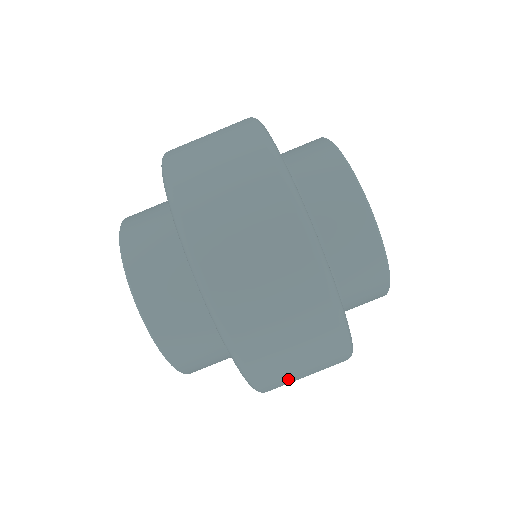
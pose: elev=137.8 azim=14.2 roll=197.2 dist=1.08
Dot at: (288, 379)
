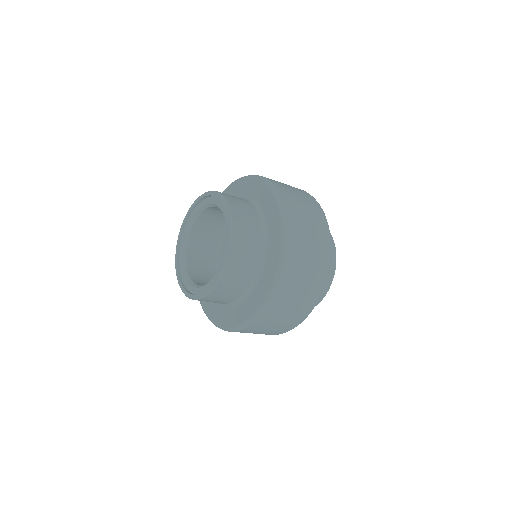
Dot at: (287, 299)
